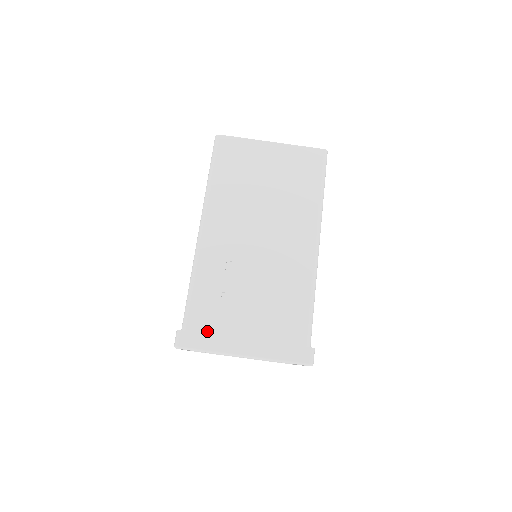
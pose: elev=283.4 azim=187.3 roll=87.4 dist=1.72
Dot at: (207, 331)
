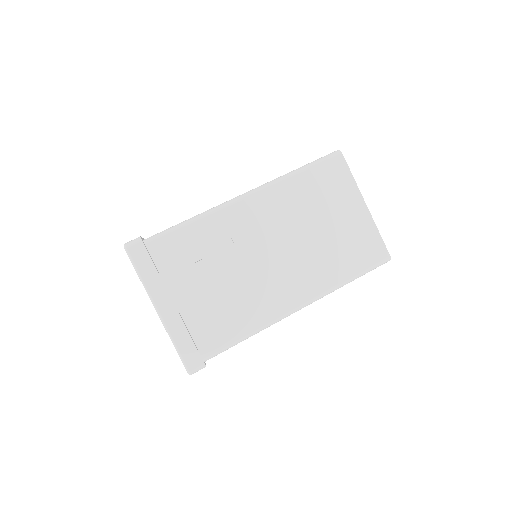
Dot at: (158, 264)
